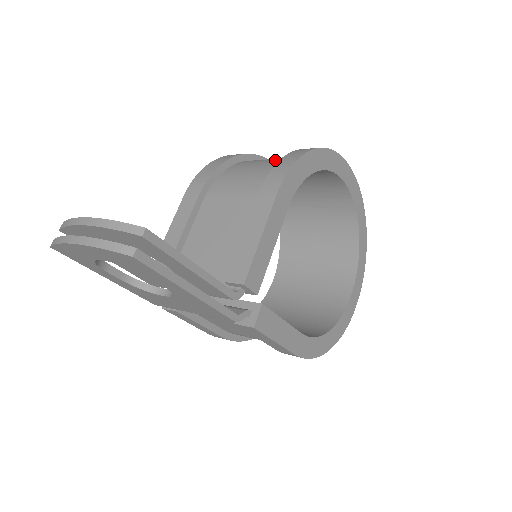
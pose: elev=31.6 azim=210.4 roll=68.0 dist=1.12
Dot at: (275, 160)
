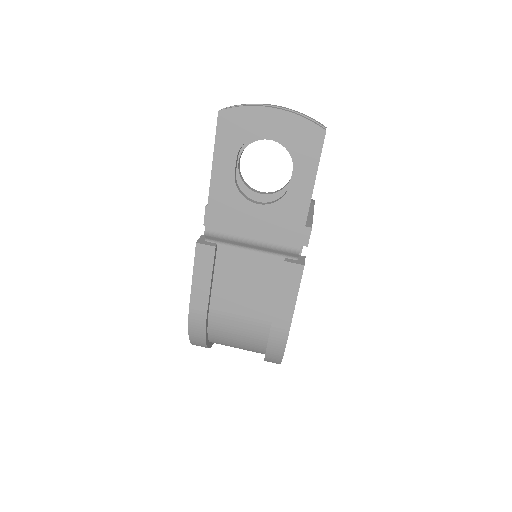
Dot at: occluded
